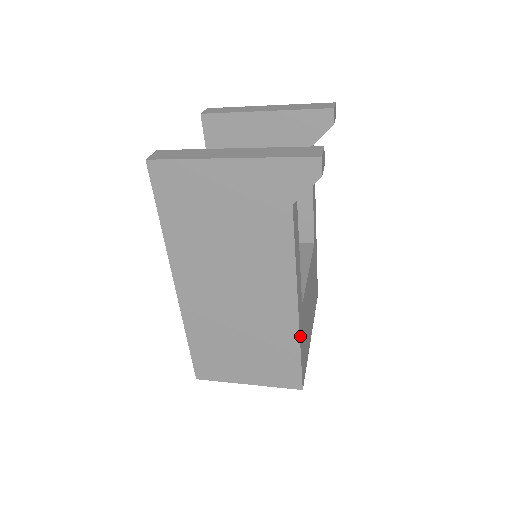
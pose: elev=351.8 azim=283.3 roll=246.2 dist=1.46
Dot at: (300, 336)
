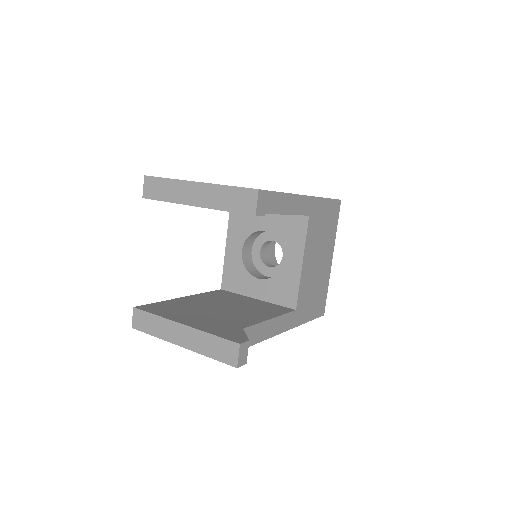
Dot at: (302, 322)
